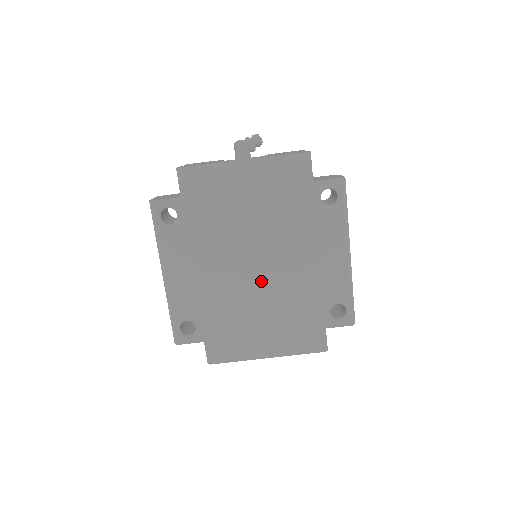
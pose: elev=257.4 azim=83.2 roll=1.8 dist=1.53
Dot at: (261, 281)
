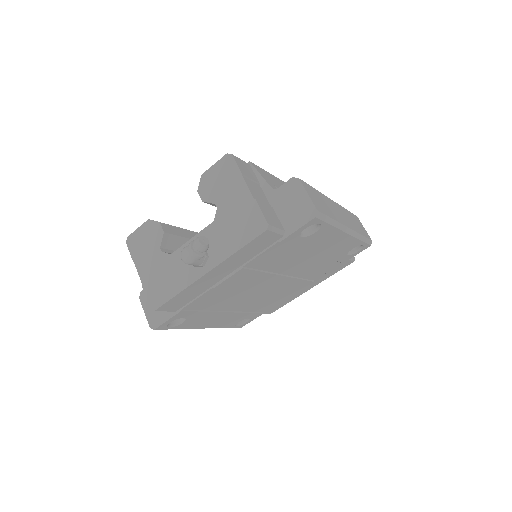
Dot at: (280, 284)
